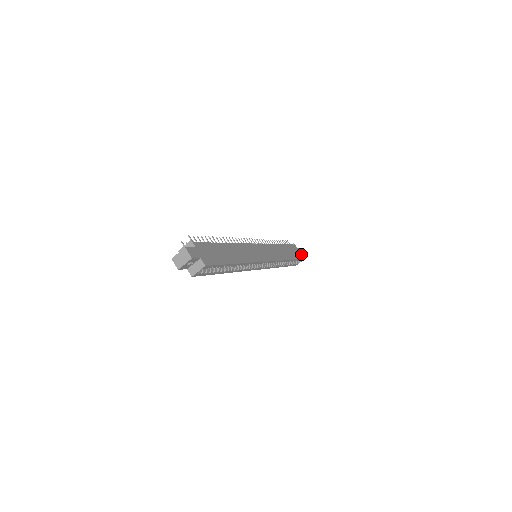
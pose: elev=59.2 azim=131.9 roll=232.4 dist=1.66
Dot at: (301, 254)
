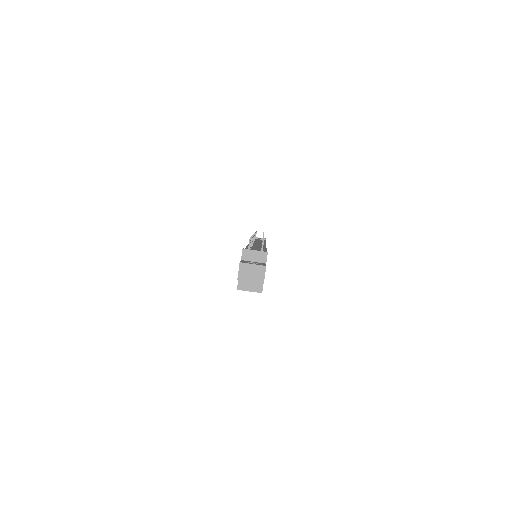
Dot at: occluded
